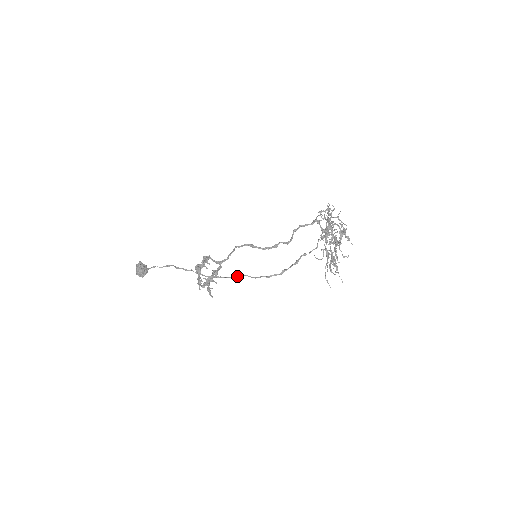
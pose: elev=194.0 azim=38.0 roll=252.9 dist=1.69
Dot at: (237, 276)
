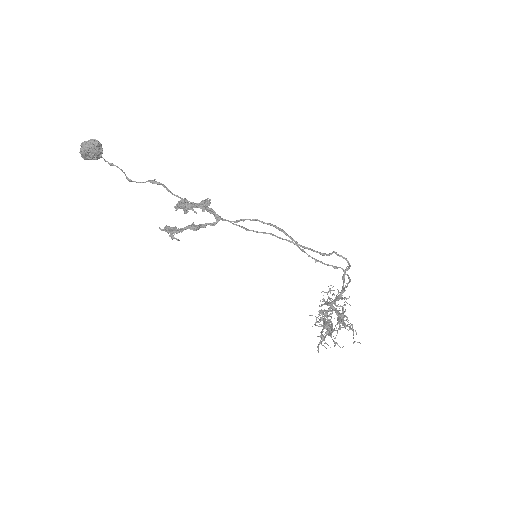
Dot at: (252, 230)
